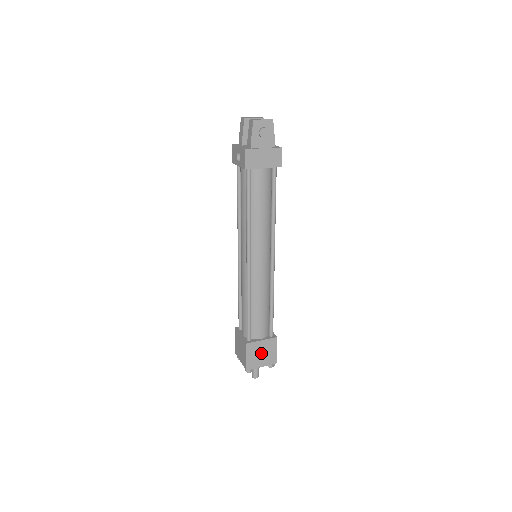
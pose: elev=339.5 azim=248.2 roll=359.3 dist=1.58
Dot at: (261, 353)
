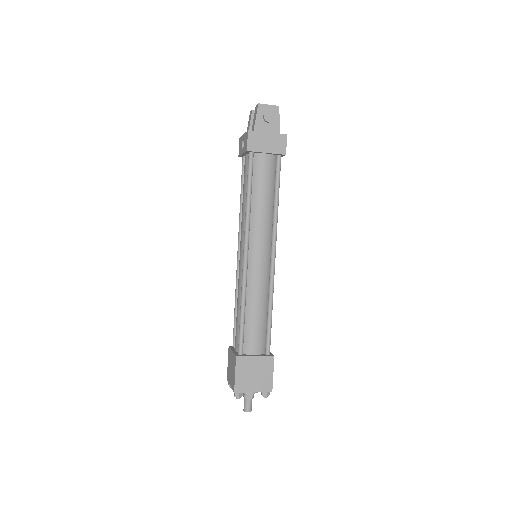
Dot at: (254, 373)
